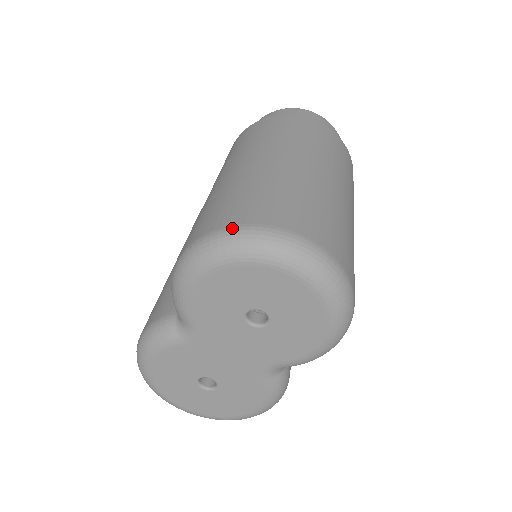
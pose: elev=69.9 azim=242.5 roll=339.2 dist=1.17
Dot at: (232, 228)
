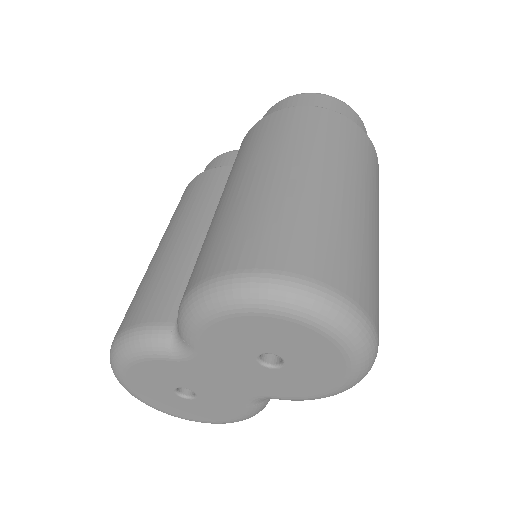
Dot at: (280, 275)
